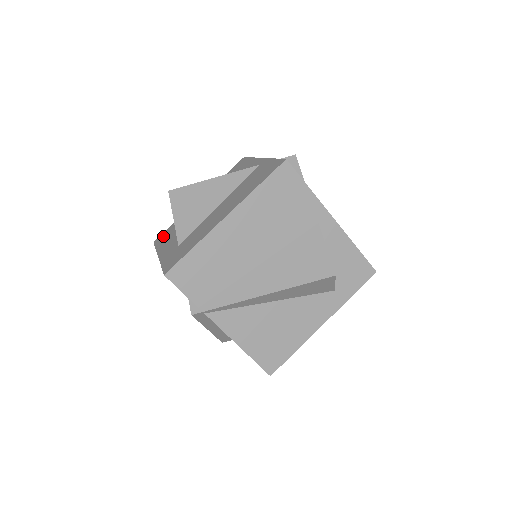
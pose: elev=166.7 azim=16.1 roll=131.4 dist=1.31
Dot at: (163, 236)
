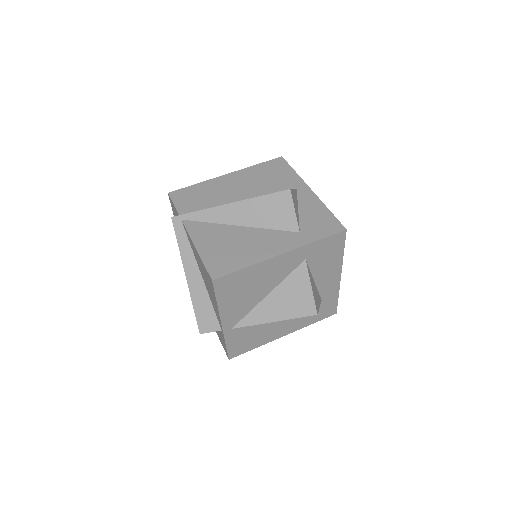
Dot at: occluded
